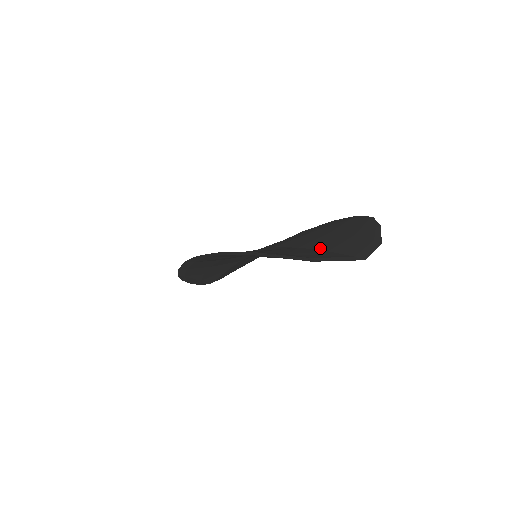
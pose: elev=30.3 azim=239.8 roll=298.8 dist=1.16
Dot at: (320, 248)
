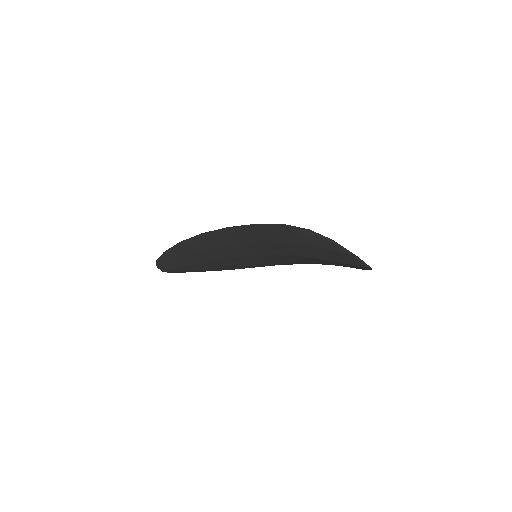
Dot at: occluded
